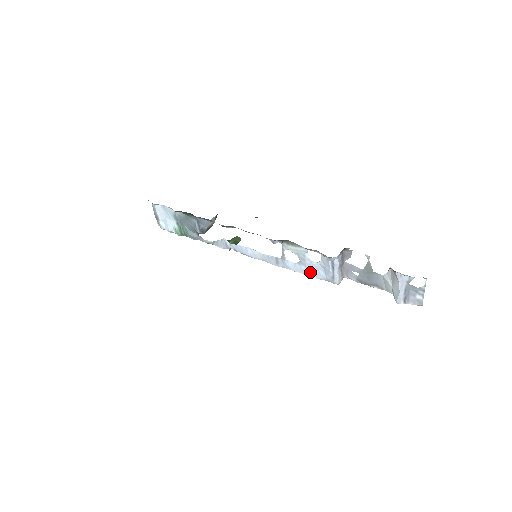
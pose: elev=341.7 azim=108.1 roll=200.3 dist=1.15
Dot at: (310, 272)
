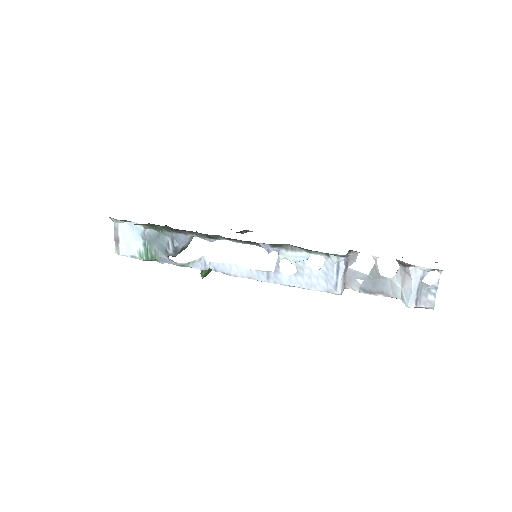
Dot at: (308, 284)
